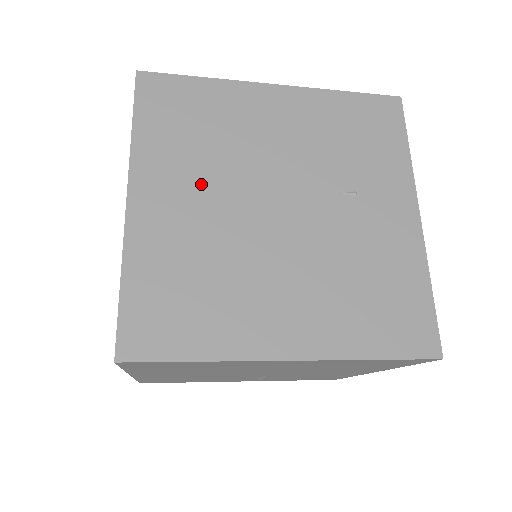
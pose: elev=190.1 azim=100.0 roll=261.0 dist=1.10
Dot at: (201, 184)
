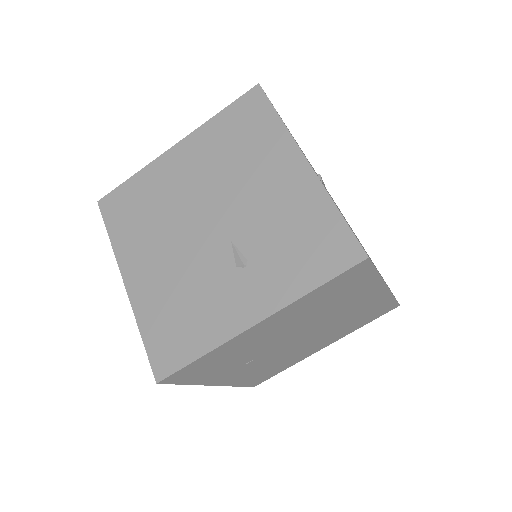
Dot at: occluded
